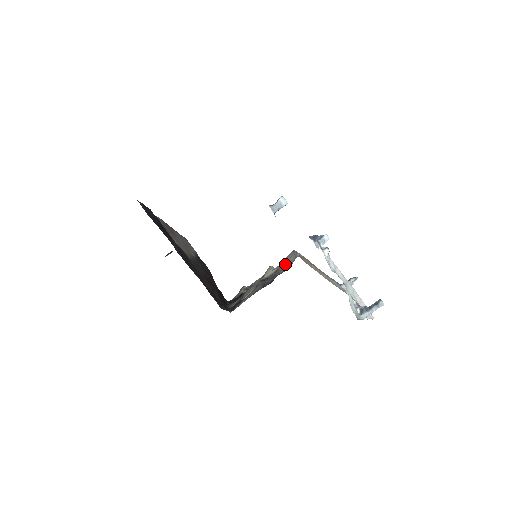
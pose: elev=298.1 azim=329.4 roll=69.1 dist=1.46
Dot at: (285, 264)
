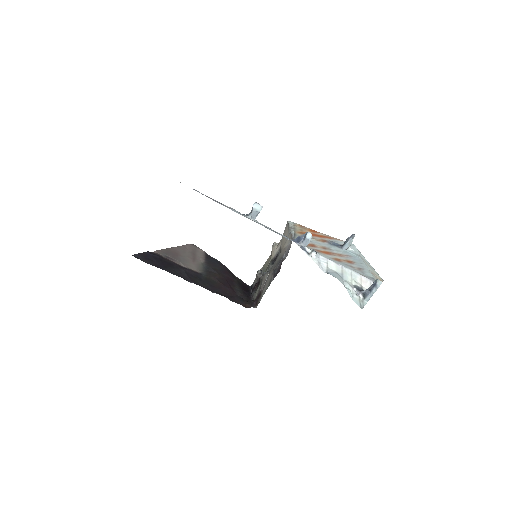
Dot at: (285, 243)
